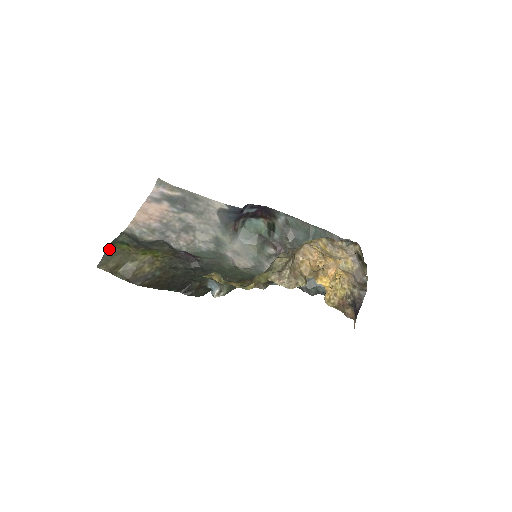
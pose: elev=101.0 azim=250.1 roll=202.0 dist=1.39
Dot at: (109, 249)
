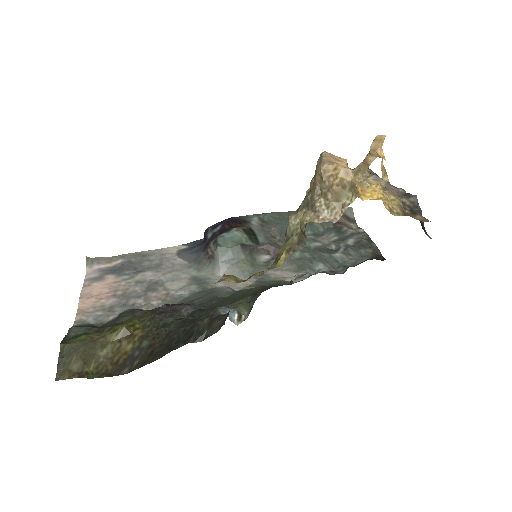
Dot at: (62, 350)
